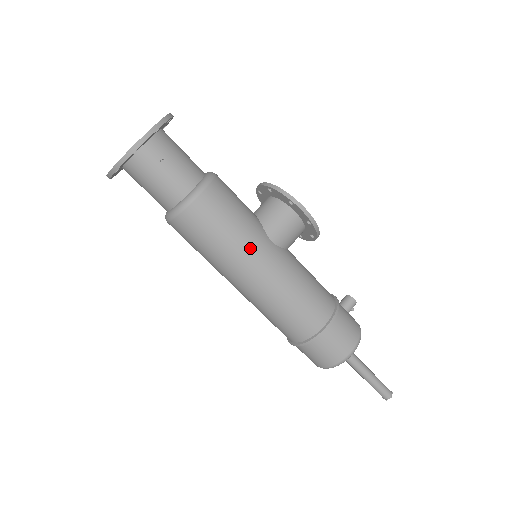
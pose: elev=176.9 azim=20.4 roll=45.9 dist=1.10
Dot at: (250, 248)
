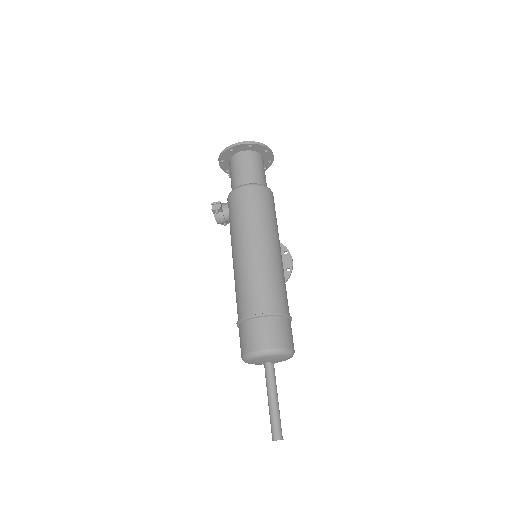
Dot at: occluded
